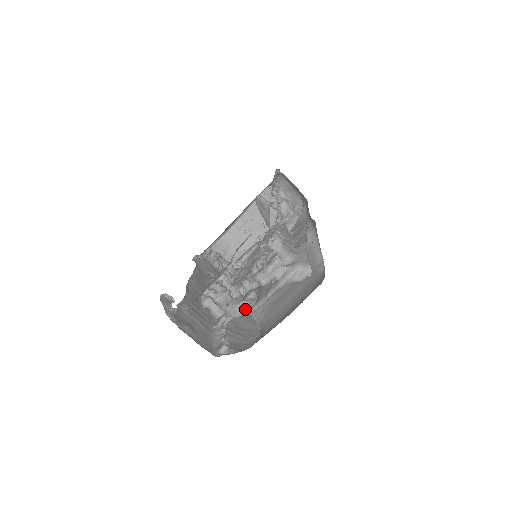
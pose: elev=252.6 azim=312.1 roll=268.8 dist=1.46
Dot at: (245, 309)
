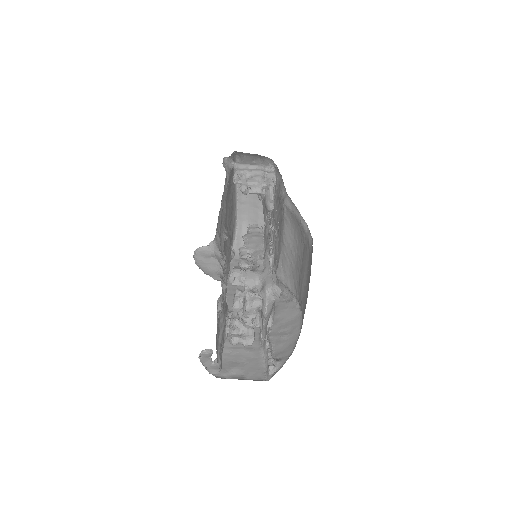
Dot at: (273, 314)
